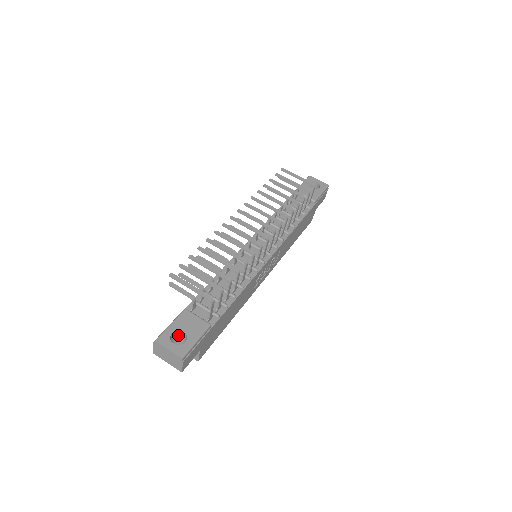
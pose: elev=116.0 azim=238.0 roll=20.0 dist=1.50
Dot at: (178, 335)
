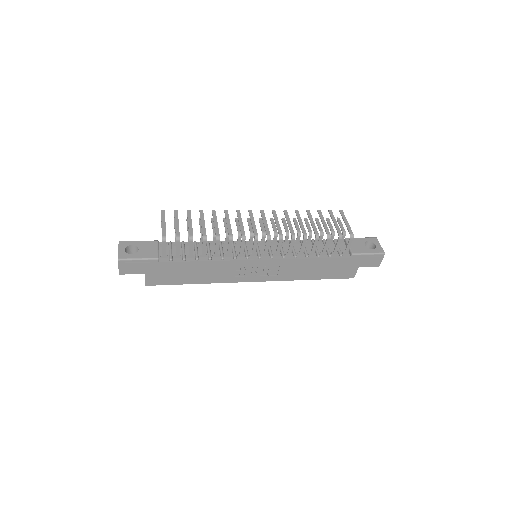
Dot at: occluded
